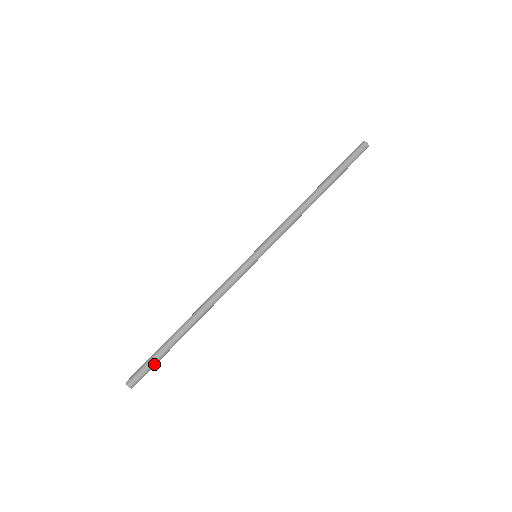
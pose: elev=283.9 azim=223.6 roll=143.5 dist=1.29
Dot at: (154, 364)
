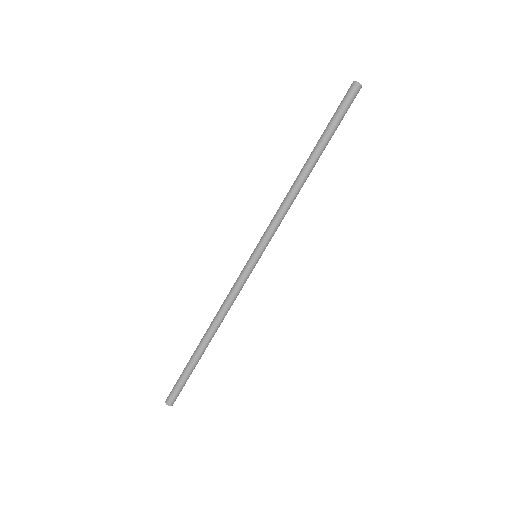
Dot at: (184, 382)
